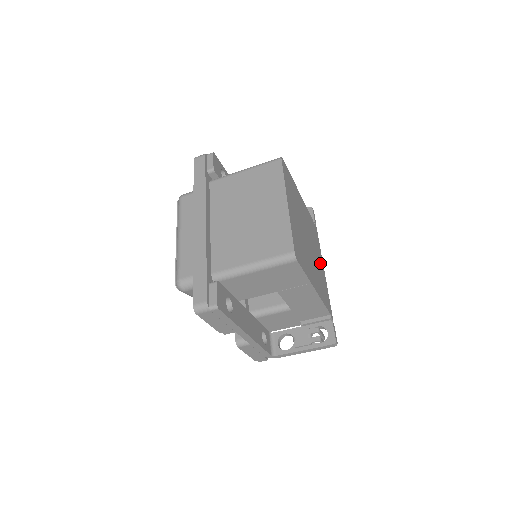
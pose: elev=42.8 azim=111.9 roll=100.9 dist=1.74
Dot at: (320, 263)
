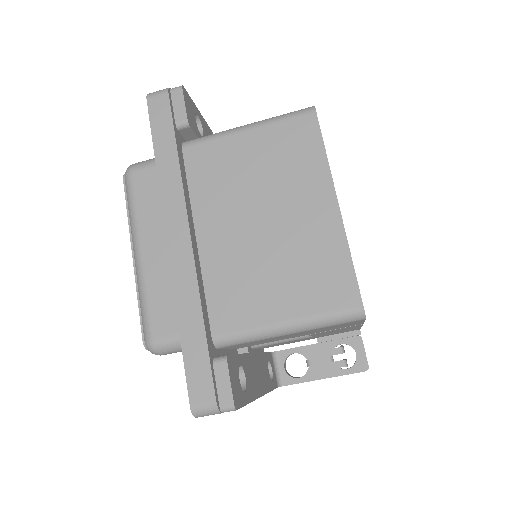
Dot at: occluded
